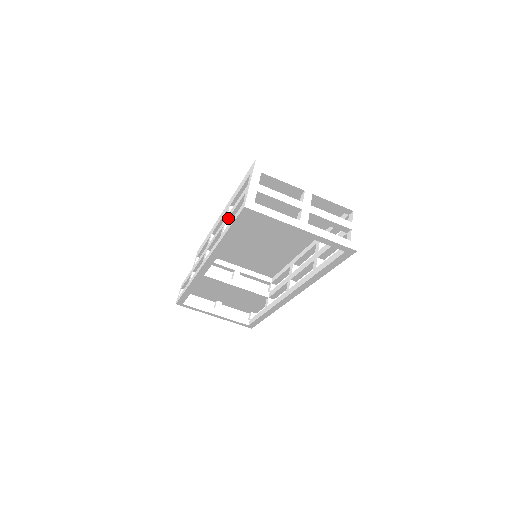
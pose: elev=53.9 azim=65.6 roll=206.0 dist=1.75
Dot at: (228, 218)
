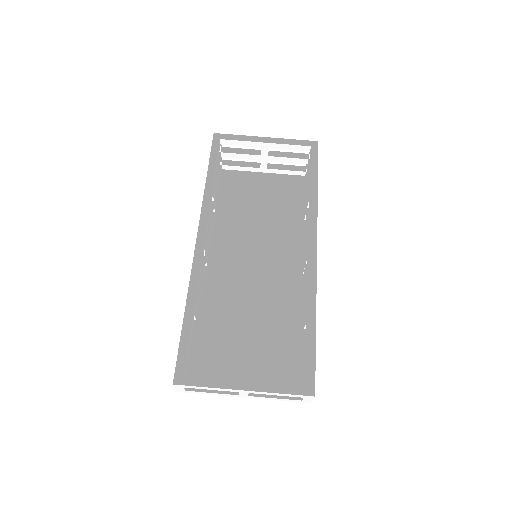
Dot at: occluded
